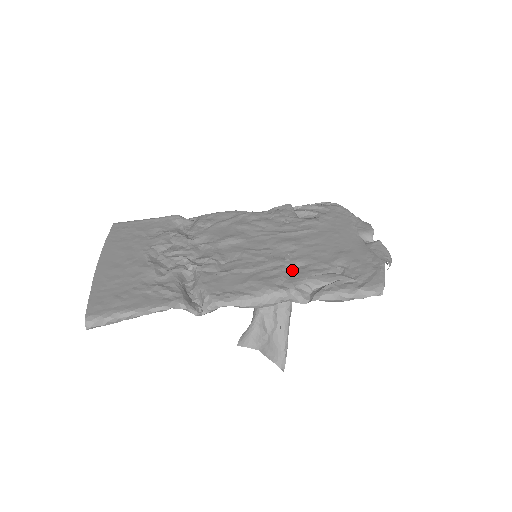
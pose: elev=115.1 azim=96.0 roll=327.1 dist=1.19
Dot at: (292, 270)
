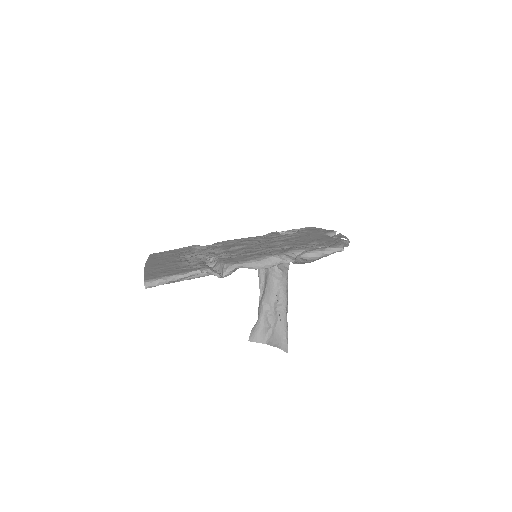
Dot at: (281, 250)
